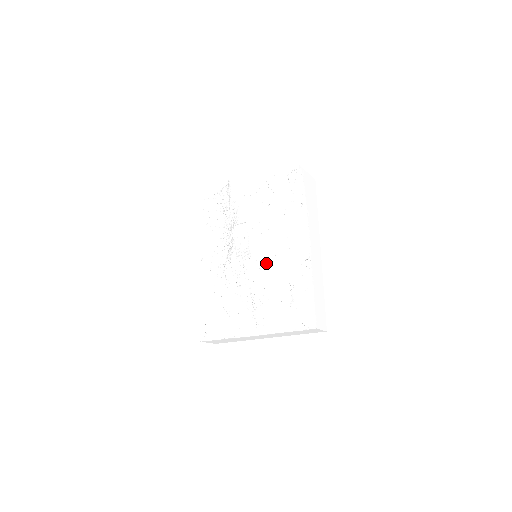
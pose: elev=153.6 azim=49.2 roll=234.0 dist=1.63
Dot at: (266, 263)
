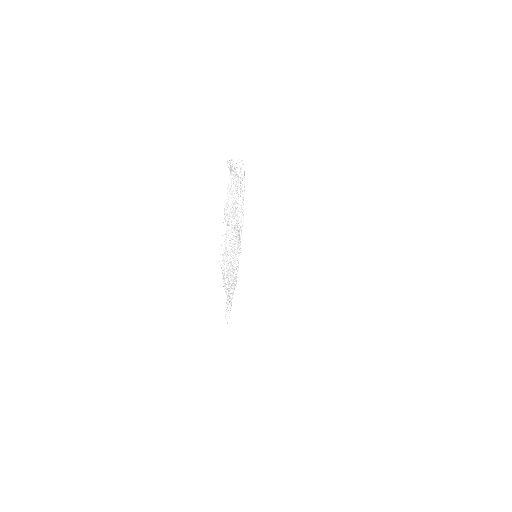
Dot at: (227, 276)
